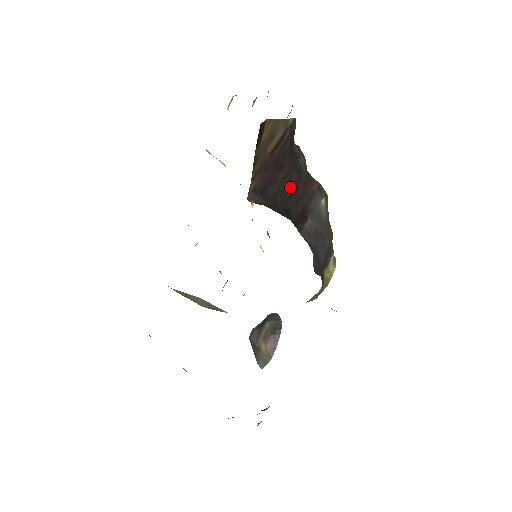
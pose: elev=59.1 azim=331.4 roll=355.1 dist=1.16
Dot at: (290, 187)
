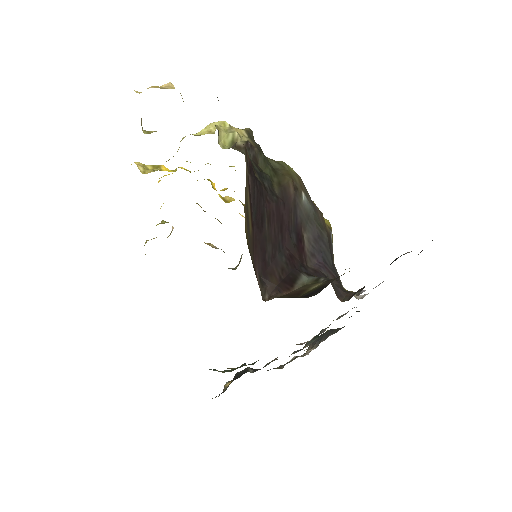
Dot at: (277, 226)
